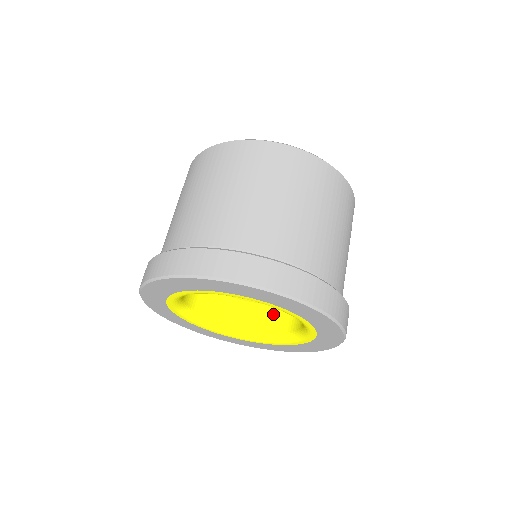
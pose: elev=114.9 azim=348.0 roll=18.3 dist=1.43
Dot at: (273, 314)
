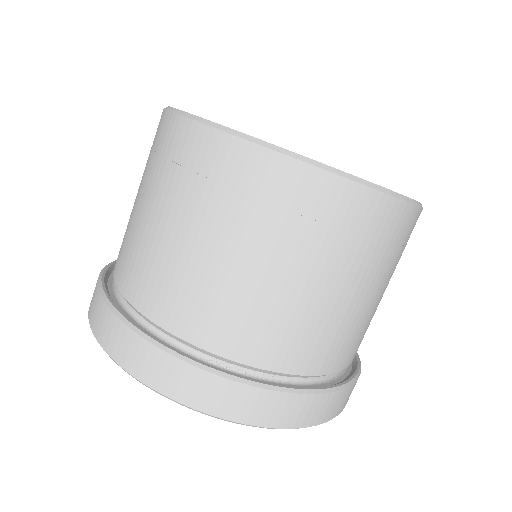
Dot at: occluded
